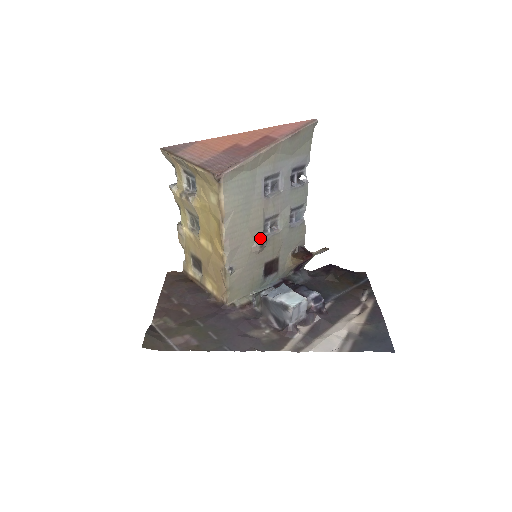
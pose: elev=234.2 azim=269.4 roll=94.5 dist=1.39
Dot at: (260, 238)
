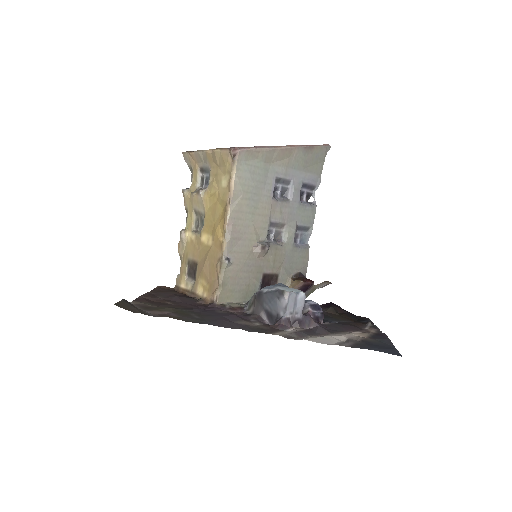
Dot at: (263, 240)
